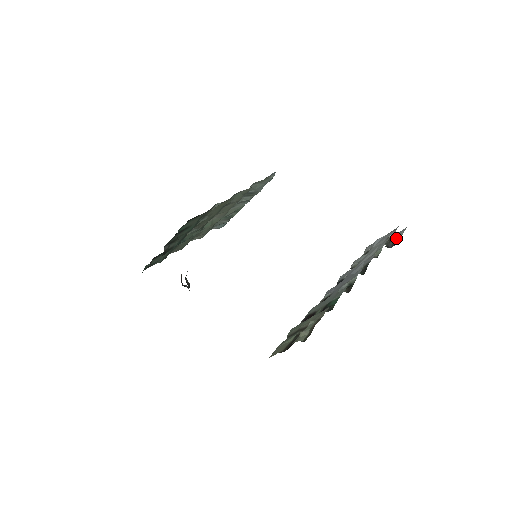
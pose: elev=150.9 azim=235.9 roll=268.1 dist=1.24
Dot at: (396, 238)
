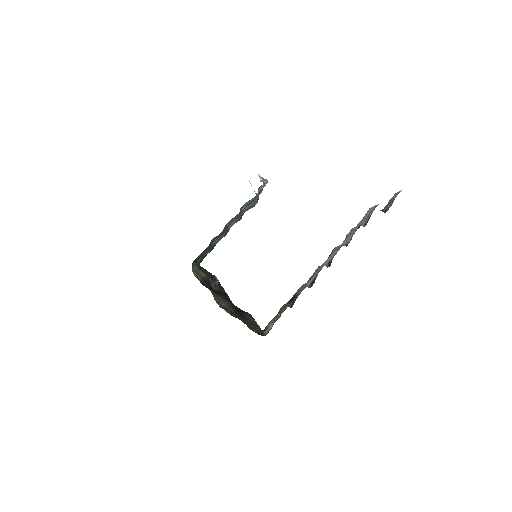
Dot at: (389, 204)
